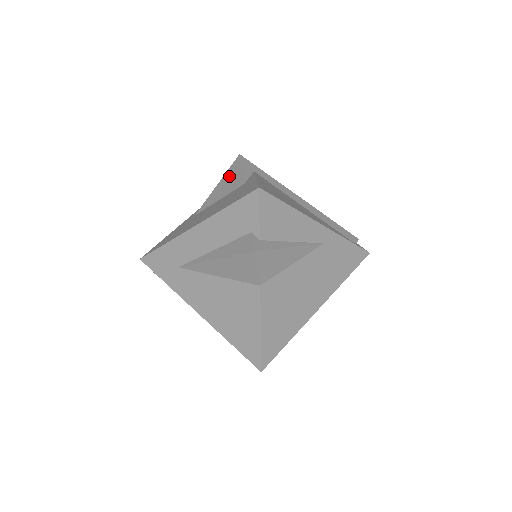
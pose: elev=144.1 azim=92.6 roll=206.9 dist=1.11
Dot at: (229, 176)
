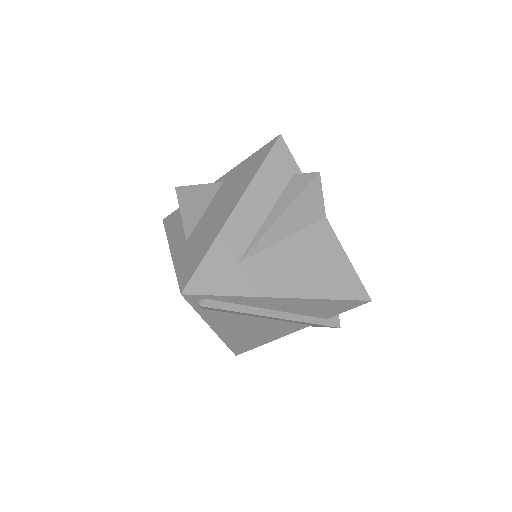
Dot at: (189, 198)
